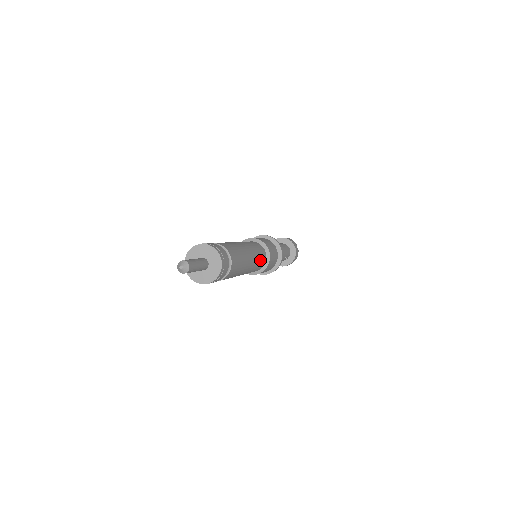
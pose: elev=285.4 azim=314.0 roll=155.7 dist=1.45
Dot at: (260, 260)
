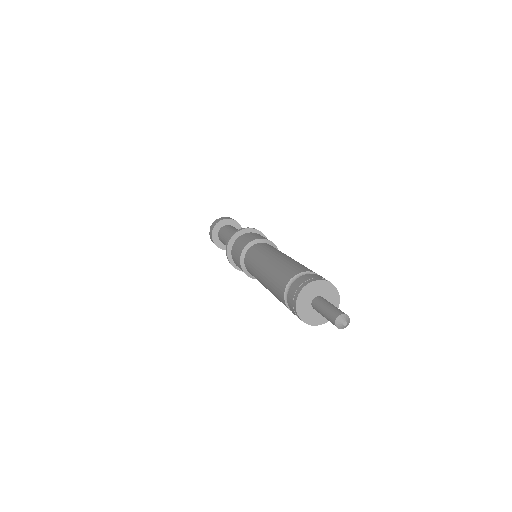
Dot at: occluded
